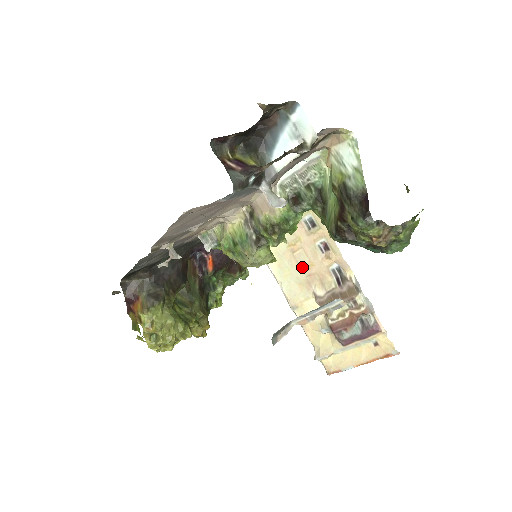
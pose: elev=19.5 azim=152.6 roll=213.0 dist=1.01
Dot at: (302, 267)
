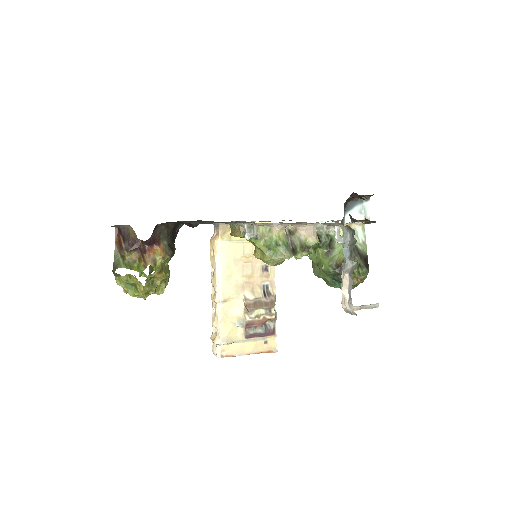
Dot at: (245, 275)
